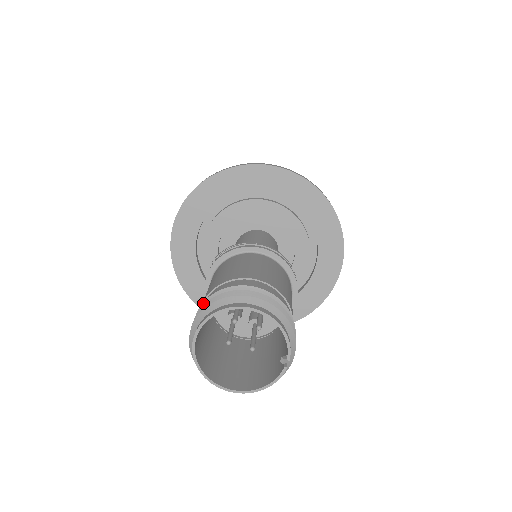
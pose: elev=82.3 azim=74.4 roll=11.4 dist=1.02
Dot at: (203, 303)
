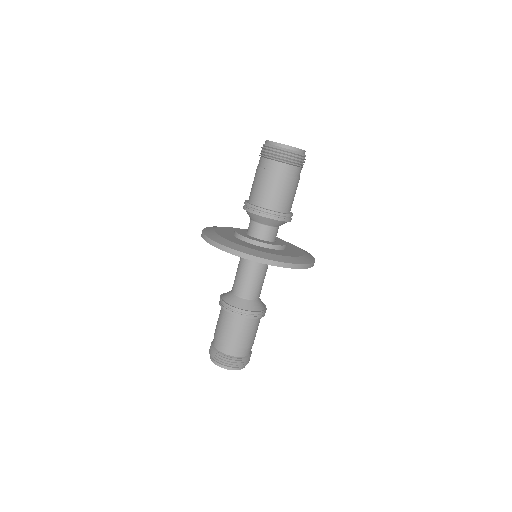
Dot at: (213, 350)
